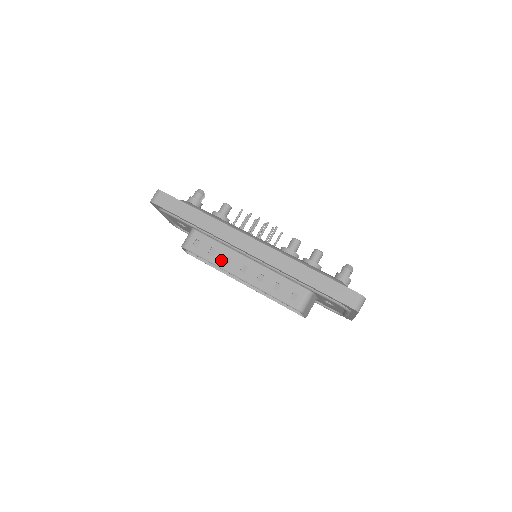
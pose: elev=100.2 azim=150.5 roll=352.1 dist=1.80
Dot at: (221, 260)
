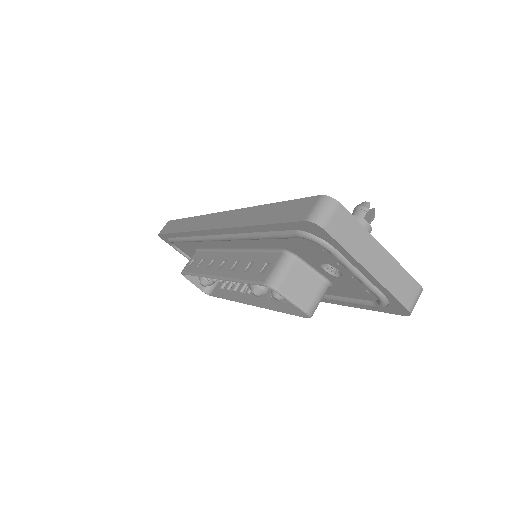
Dot at: (205, 267)
